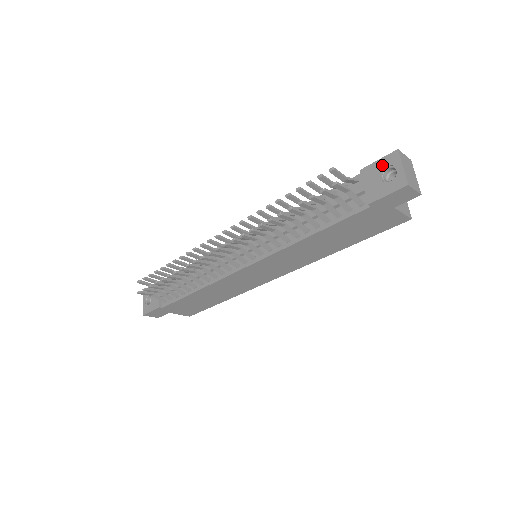
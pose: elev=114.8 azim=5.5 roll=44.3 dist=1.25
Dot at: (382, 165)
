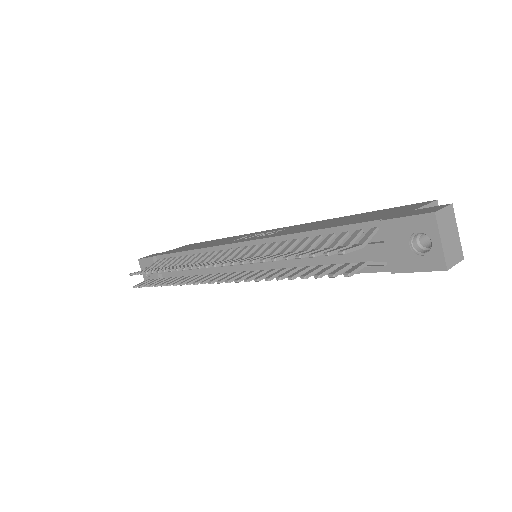
Dot at: (411, 227)
